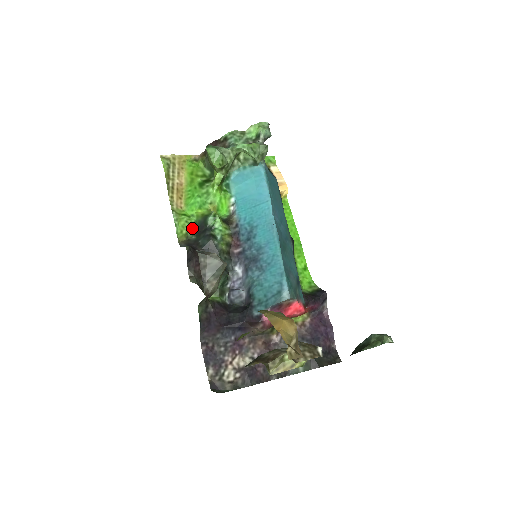
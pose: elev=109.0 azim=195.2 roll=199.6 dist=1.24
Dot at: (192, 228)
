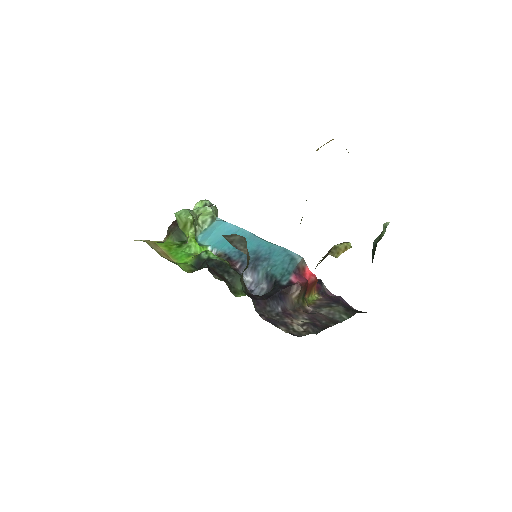
Dot at: (192, 267)
